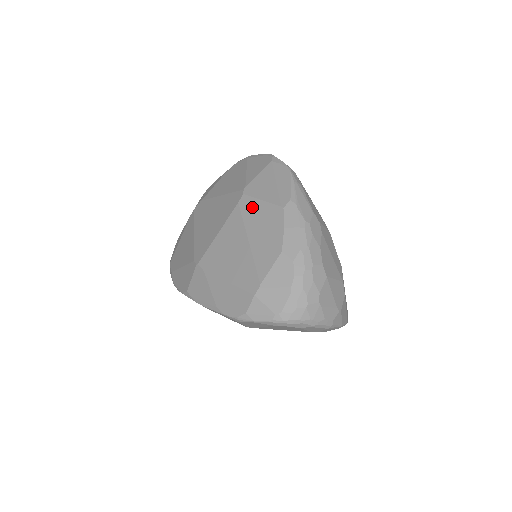
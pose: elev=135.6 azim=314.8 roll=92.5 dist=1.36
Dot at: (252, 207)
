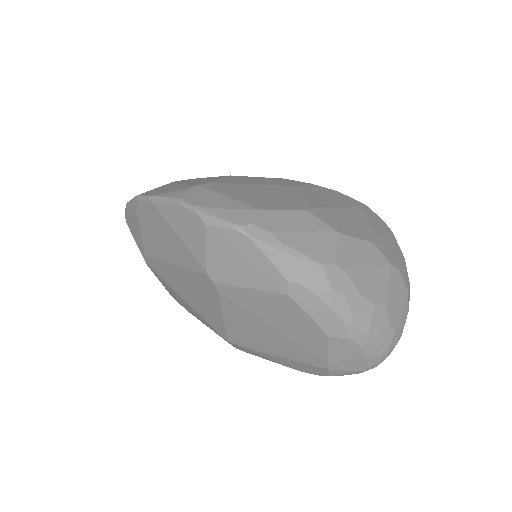
Dot at: (242, 296)
